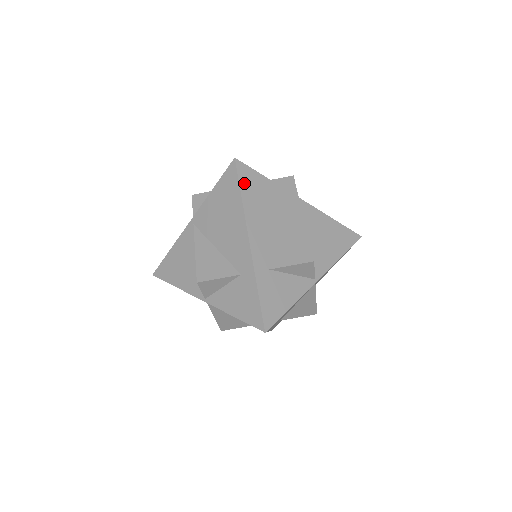
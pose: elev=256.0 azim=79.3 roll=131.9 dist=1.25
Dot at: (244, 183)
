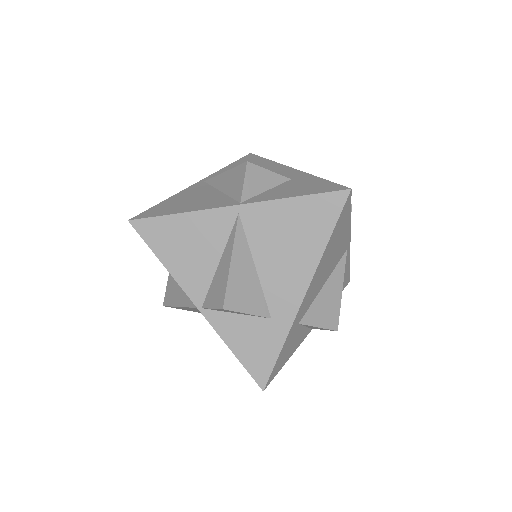
Dot at: (339, 223)
